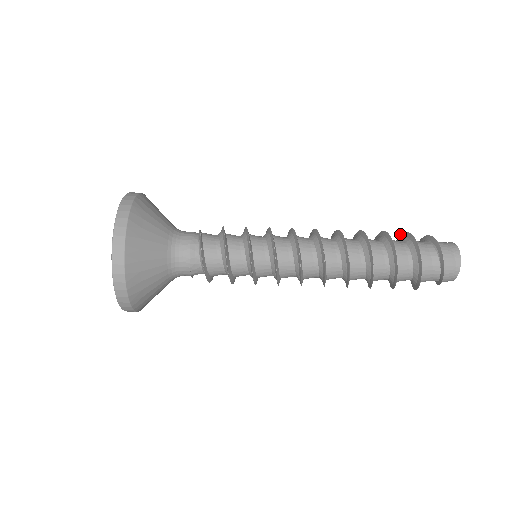
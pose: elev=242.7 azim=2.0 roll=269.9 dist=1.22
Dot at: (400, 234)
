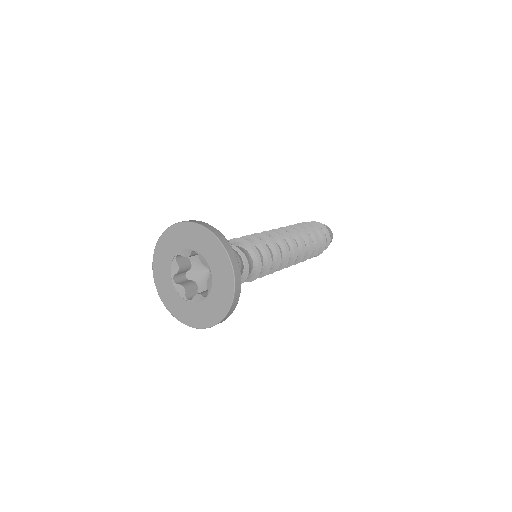
Dot at: (315, 224)
